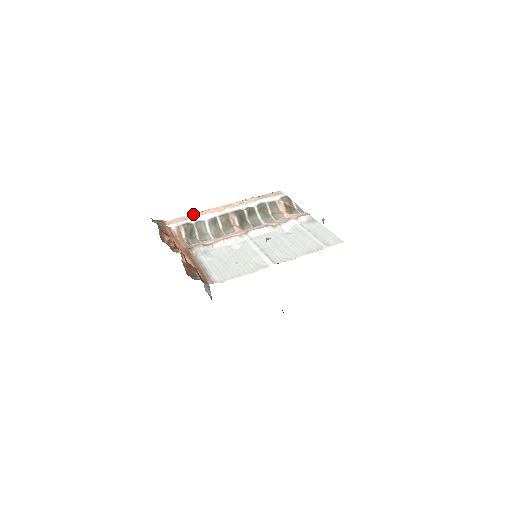
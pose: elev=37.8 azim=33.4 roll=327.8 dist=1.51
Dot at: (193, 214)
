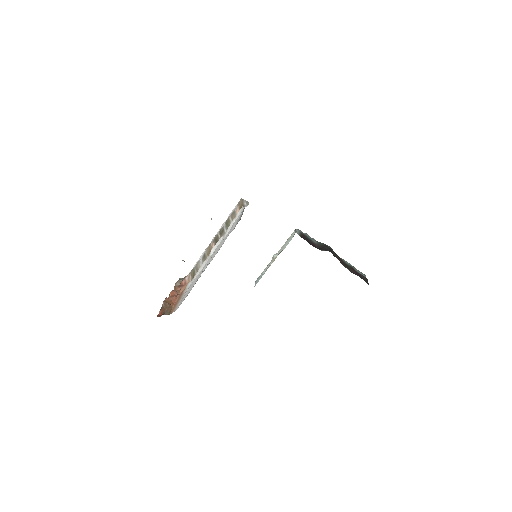
Dot at: occluded
